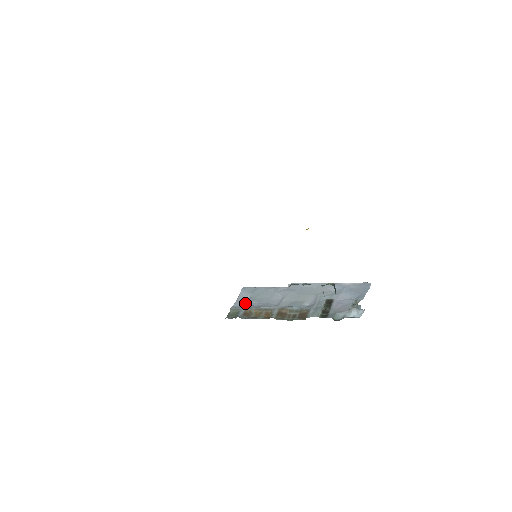
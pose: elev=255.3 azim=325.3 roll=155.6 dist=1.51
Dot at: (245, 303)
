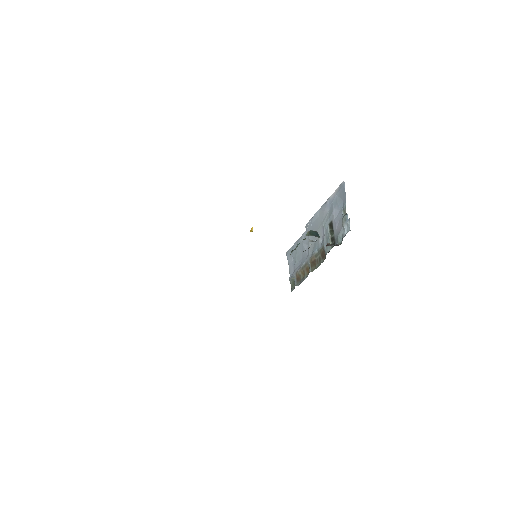
Dot at: (293, 268)
